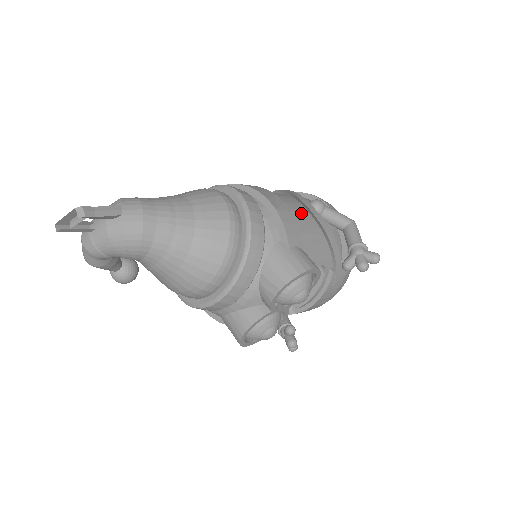
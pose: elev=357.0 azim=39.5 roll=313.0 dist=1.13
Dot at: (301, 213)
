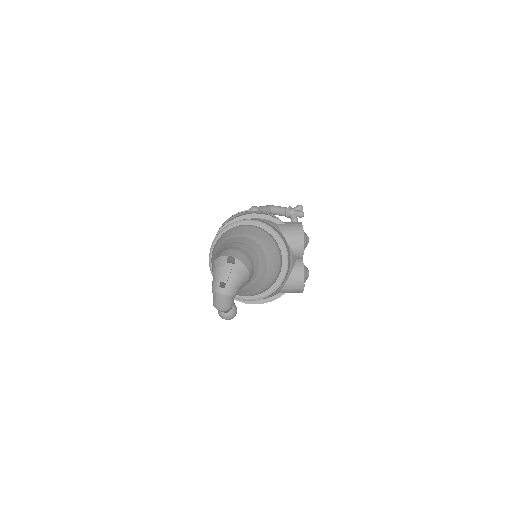
Dot at: occluded
